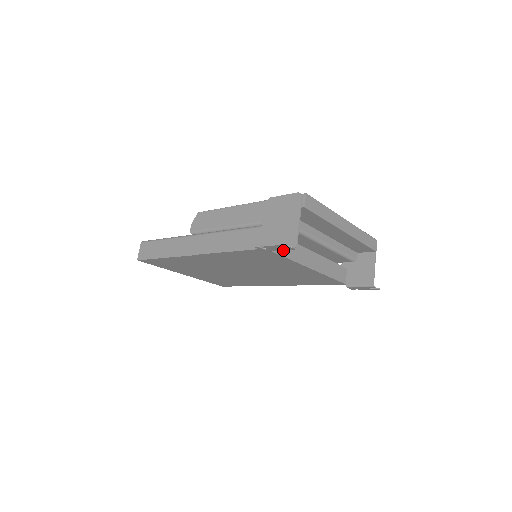
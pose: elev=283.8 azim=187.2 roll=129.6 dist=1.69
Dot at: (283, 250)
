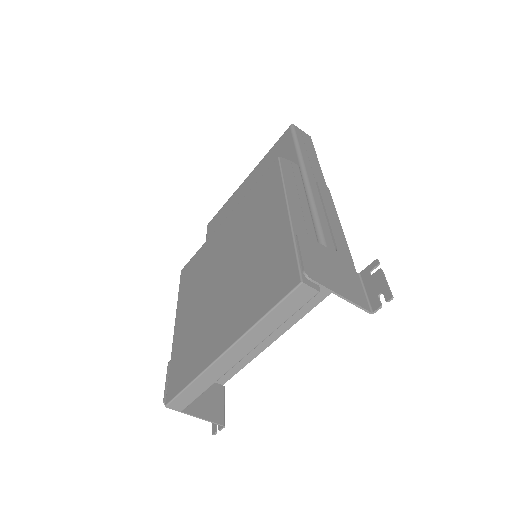
Dot at: (235, 367)
